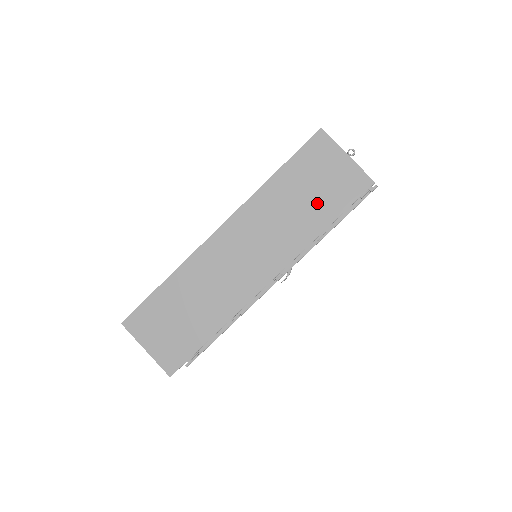
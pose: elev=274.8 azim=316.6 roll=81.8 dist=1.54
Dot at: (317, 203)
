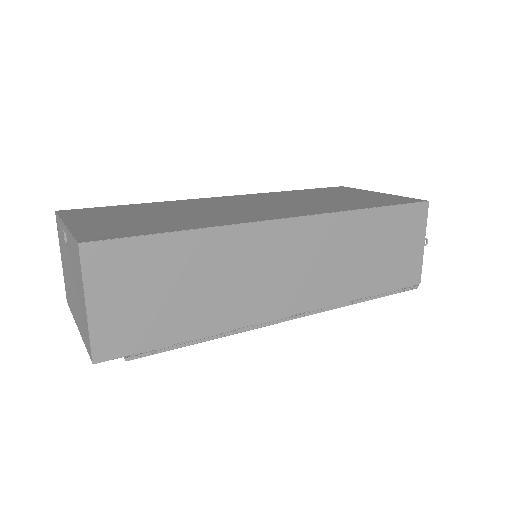
Dot at: (379, 267)
